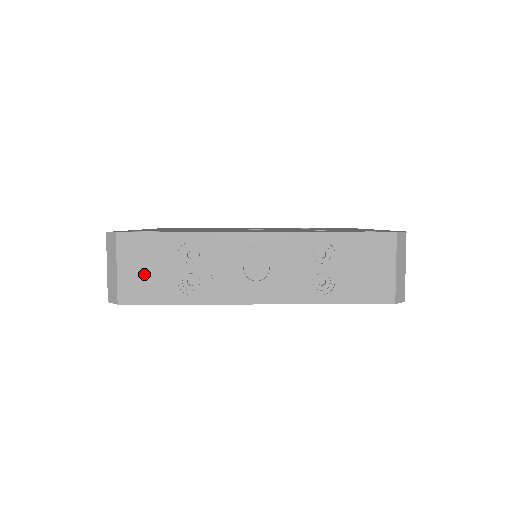
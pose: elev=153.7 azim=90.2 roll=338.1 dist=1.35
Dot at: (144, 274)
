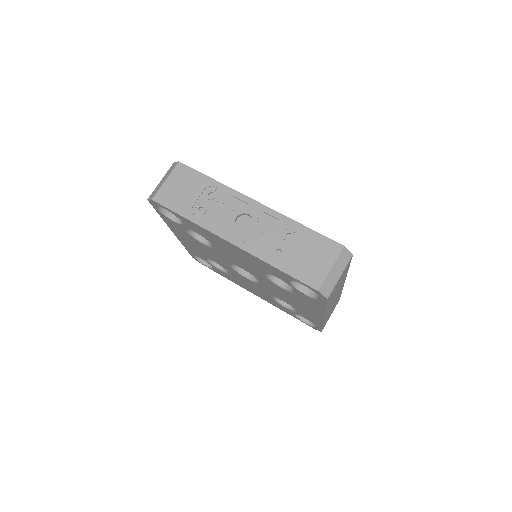
Dot at: (178, 191)
